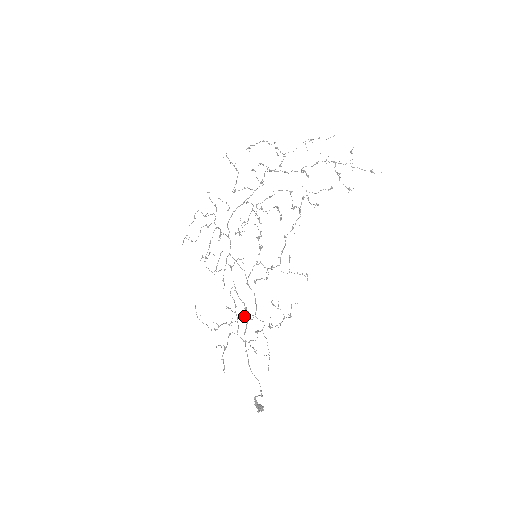
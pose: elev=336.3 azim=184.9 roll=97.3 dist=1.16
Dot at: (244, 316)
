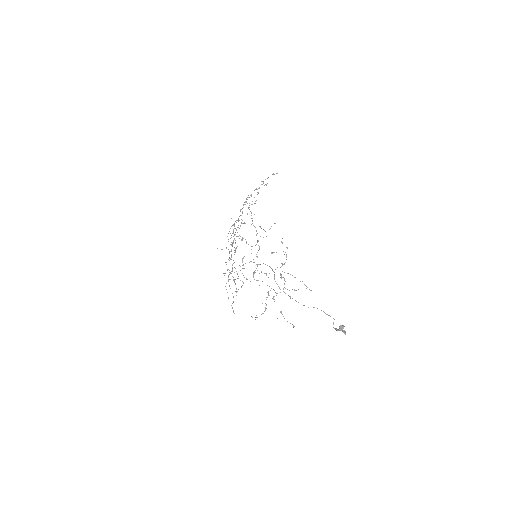
Dot at: occluded
